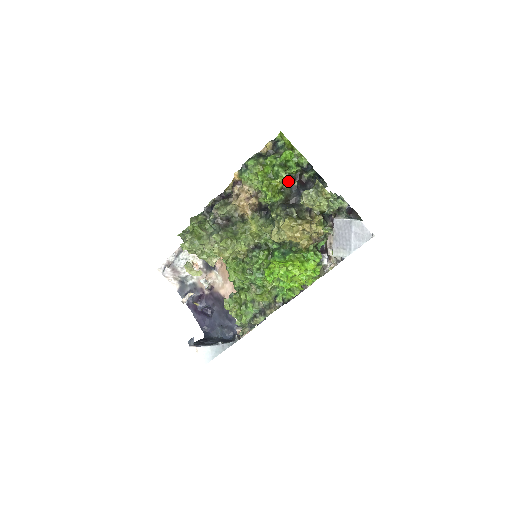
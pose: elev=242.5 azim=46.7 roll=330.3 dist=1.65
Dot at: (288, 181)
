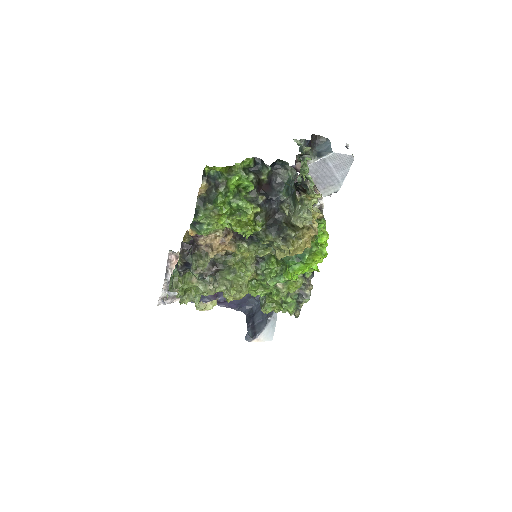
Dot at: (254, 203)
